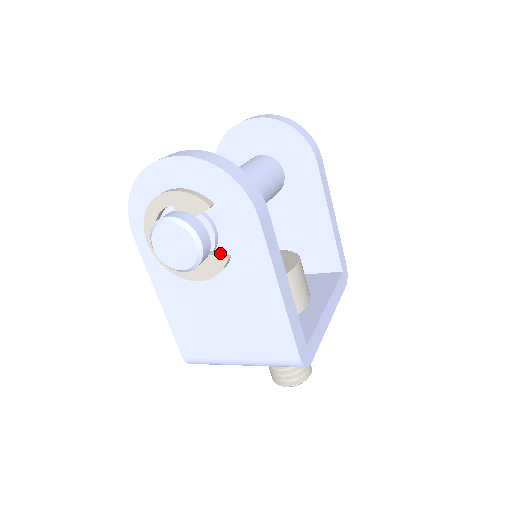
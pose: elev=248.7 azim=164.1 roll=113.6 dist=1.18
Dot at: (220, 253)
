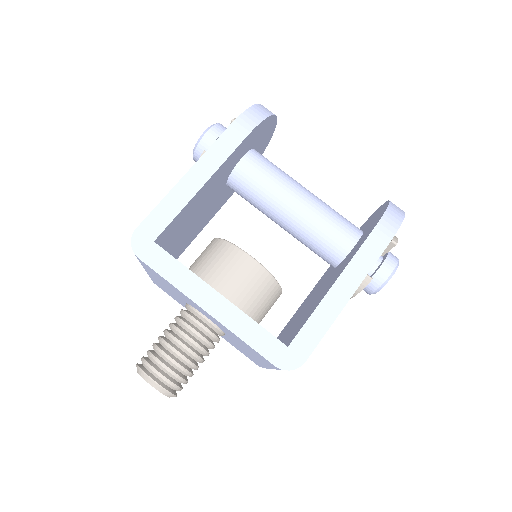
Dot at: occluded
